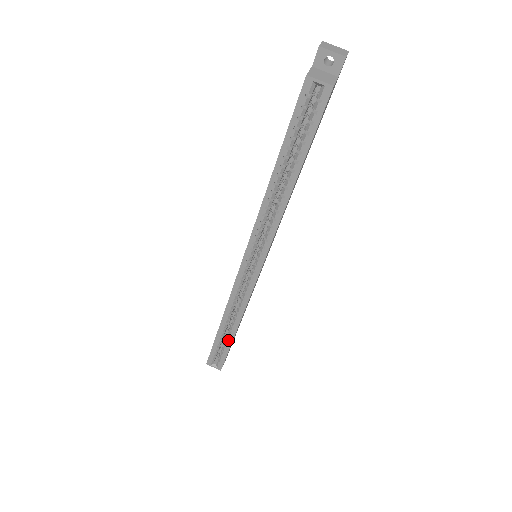
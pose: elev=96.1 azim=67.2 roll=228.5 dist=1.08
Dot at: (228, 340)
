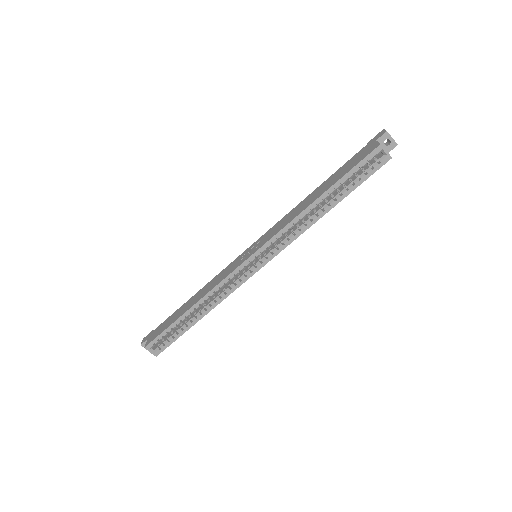
Dot at: (186, 326)
